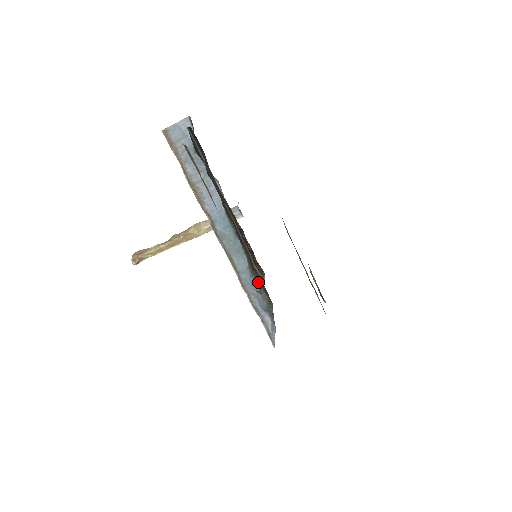
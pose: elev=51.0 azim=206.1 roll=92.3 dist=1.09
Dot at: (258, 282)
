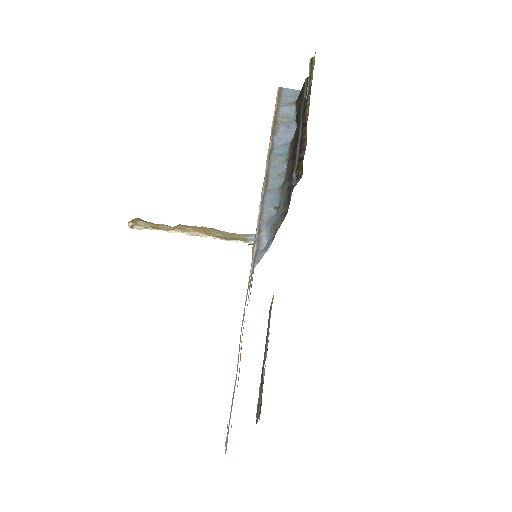
Dot at: (284, 196)
